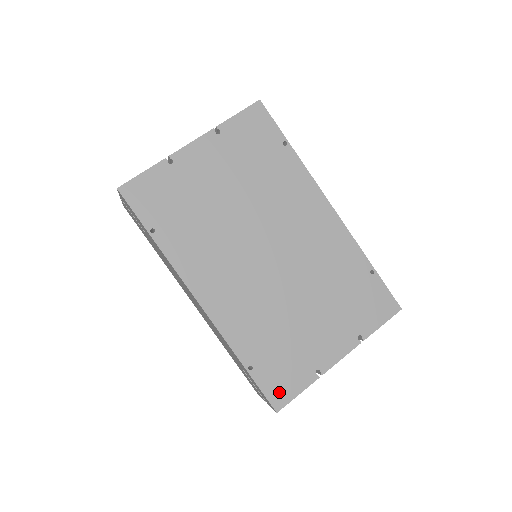
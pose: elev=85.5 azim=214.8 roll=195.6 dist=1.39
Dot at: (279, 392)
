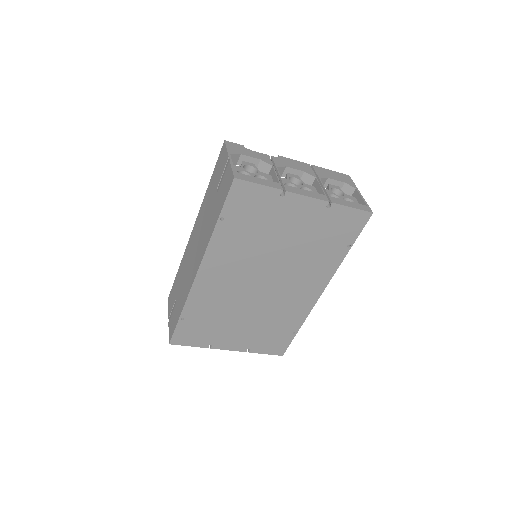
Dot at: (182, 338)
